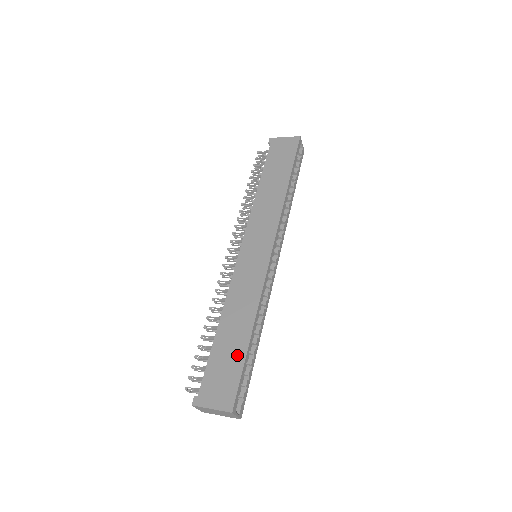
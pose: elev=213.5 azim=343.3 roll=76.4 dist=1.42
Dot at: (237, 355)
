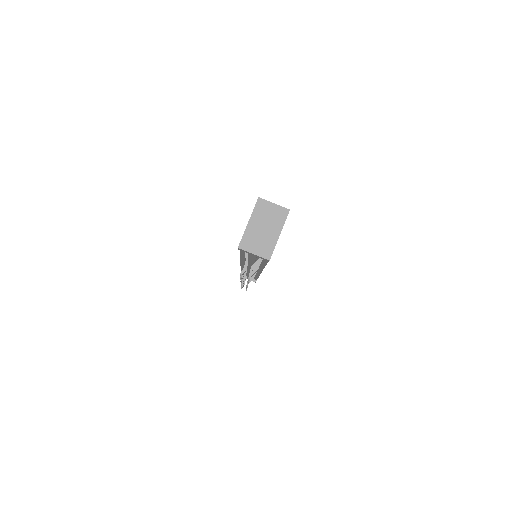
Dot at: occluded
